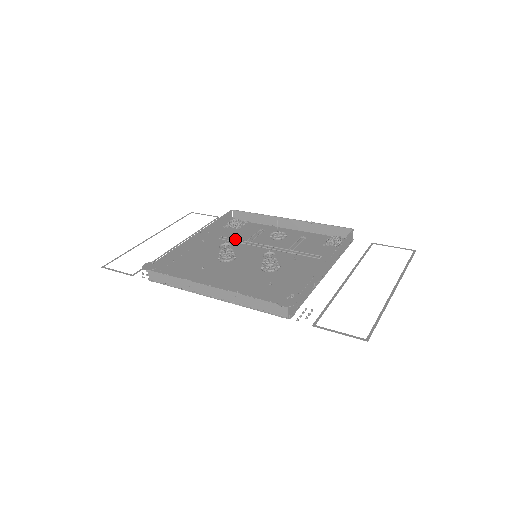
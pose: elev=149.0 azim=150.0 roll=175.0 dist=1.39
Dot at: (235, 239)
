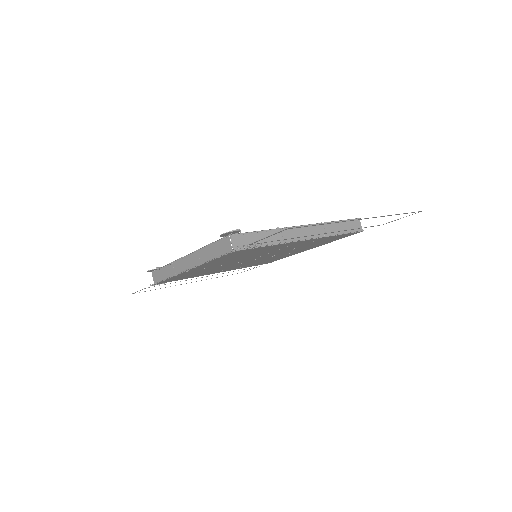
Dot at: occluded
